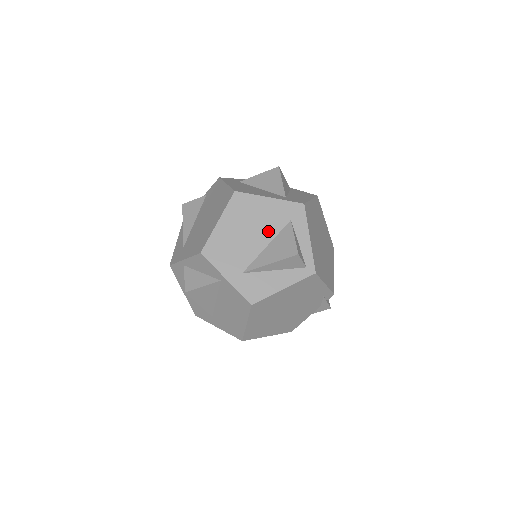
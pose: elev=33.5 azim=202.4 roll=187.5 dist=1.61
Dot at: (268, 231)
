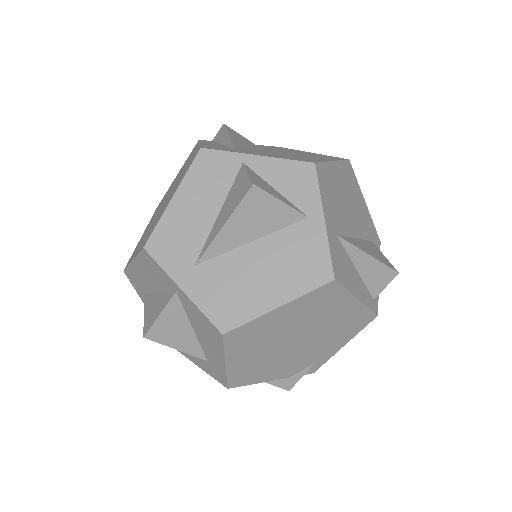
Dot at: (360, 227)
